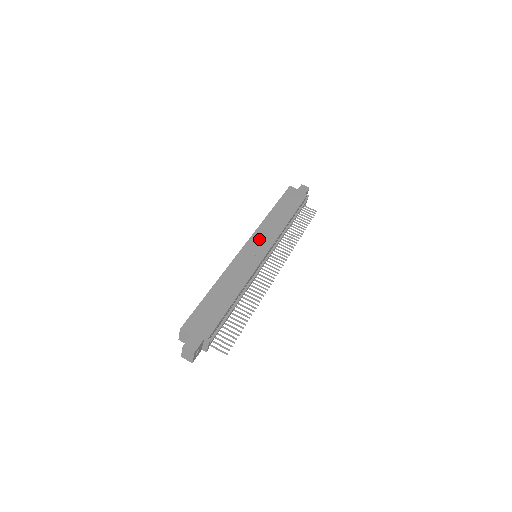
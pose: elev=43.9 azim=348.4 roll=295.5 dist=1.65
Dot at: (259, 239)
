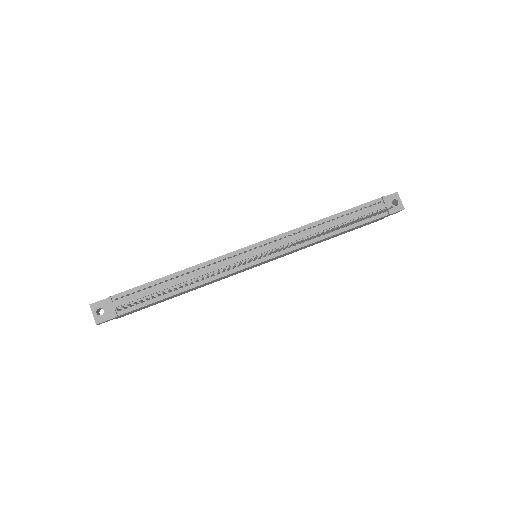
Dot at: occluded
